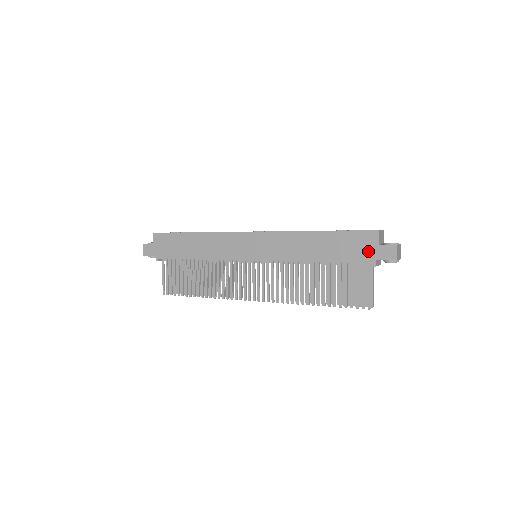
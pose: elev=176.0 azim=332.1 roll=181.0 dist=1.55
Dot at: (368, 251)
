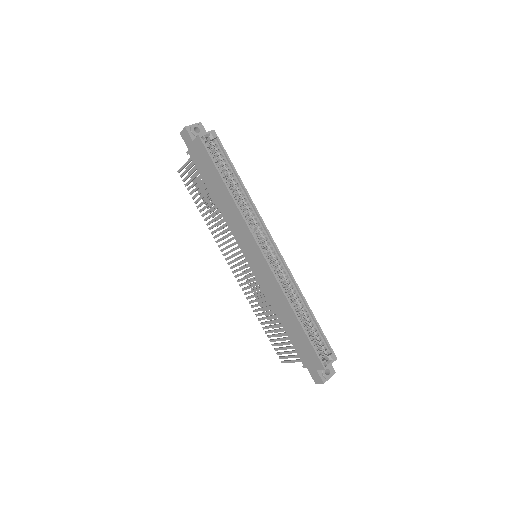
Dot at: (309, 362)
